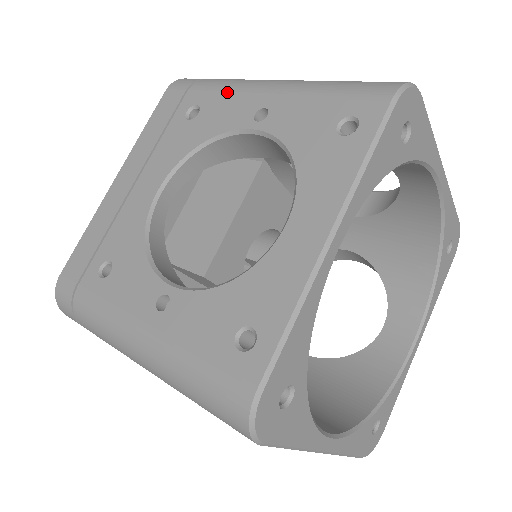
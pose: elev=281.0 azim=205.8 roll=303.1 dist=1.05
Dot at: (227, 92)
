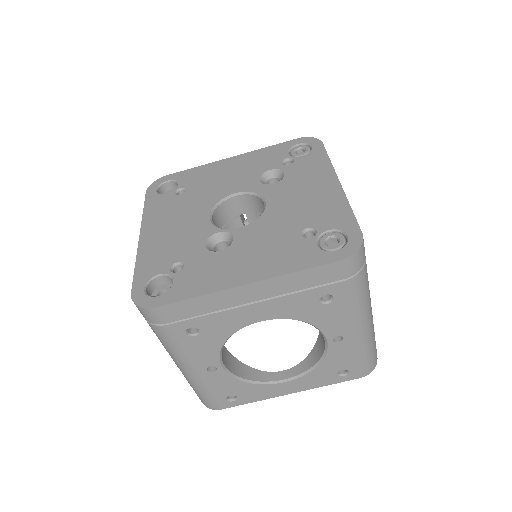
Dot at: (350, 311)
